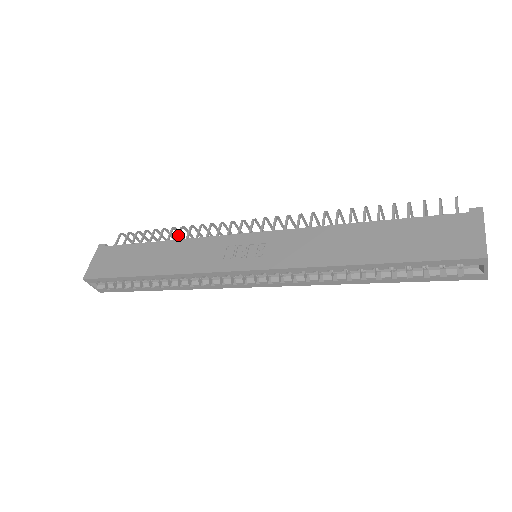
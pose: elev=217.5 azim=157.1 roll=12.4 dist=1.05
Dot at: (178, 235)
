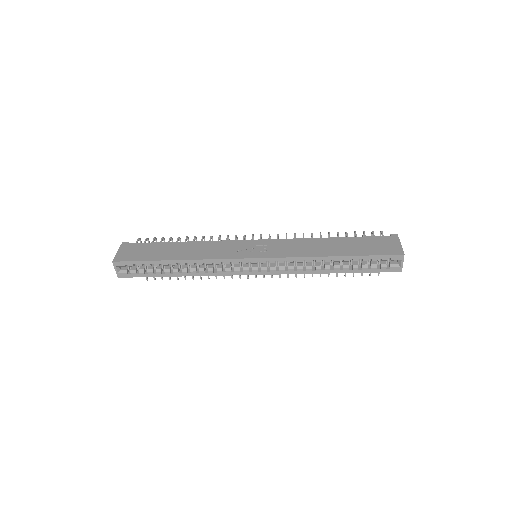
Dot at: (194, 240)
